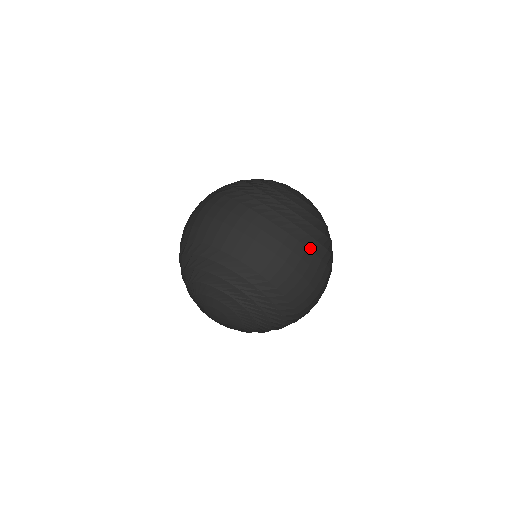
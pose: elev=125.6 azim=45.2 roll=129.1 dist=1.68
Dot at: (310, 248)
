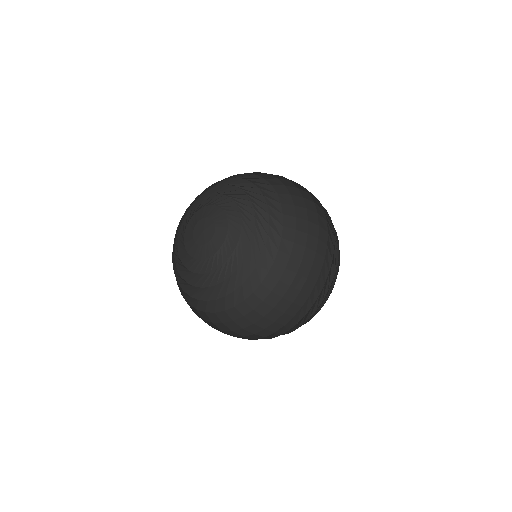
Dot at: (320, 276)
